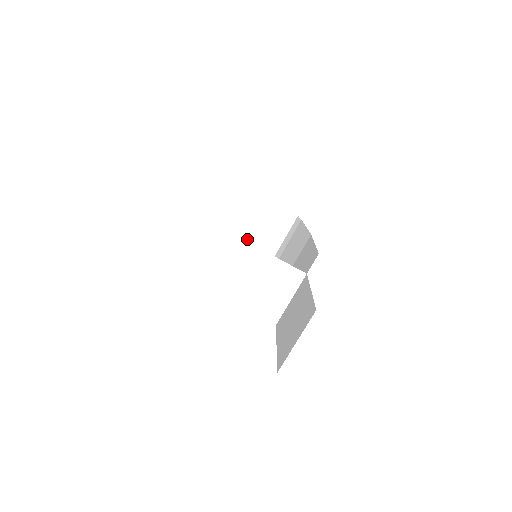
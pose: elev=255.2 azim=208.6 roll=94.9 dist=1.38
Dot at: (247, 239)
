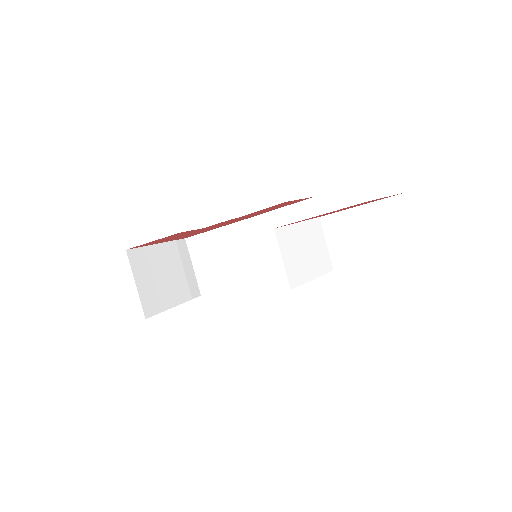
Dot at: (177, 289)
